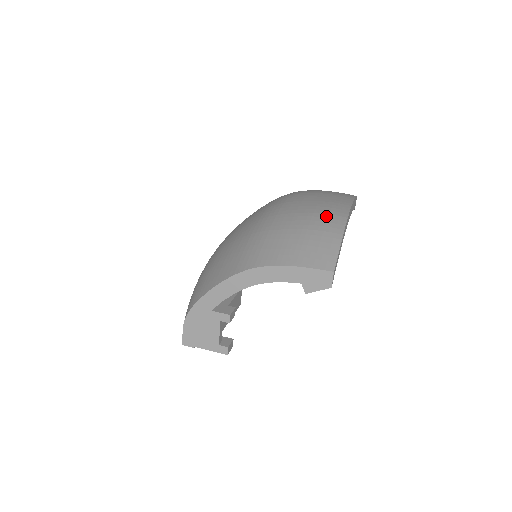
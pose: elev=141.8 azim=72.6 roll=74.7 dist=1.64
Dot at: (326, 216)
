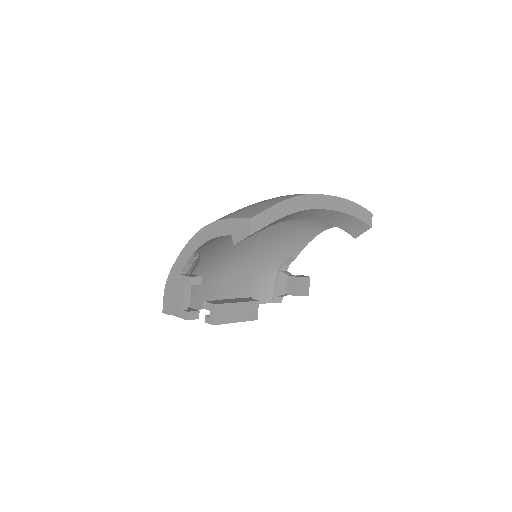
Dot at: (288, 195)
